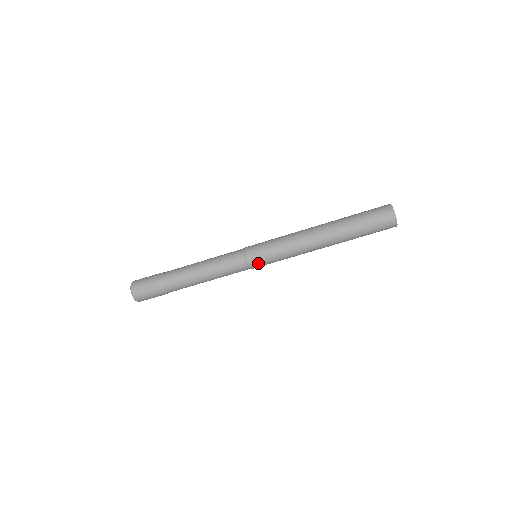
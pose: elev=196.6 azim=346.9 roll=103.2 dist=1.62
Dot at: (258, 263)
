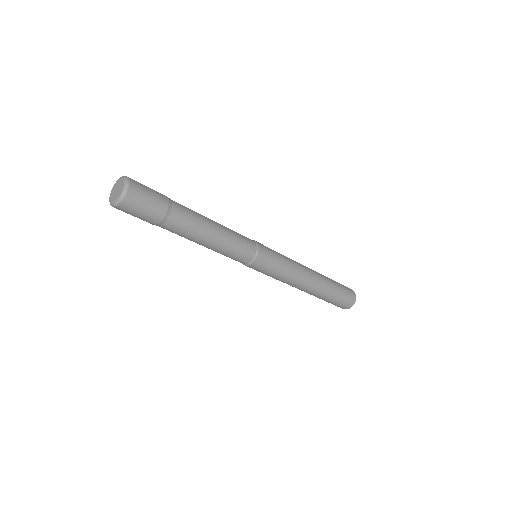
Dot at: (265, 258)
